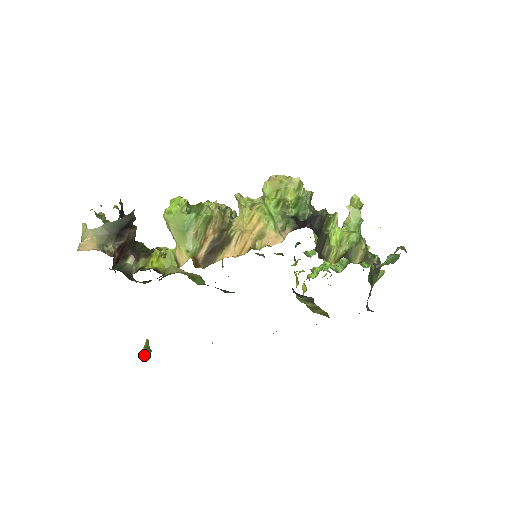
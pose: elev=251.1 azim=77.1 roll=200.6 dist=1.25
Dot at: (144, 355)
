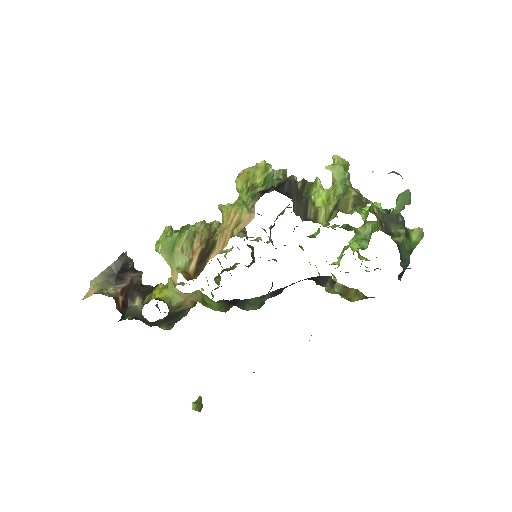
Dot at: occluded
